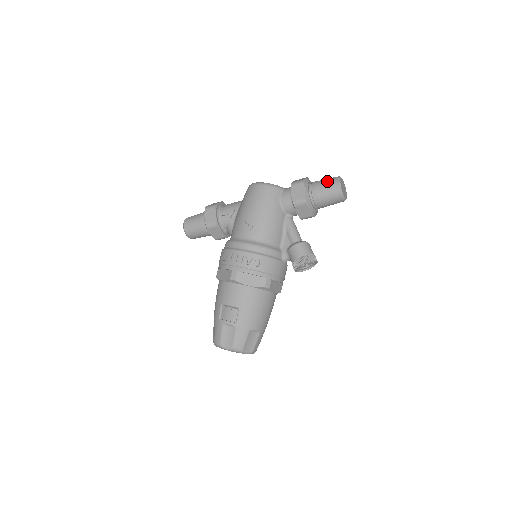
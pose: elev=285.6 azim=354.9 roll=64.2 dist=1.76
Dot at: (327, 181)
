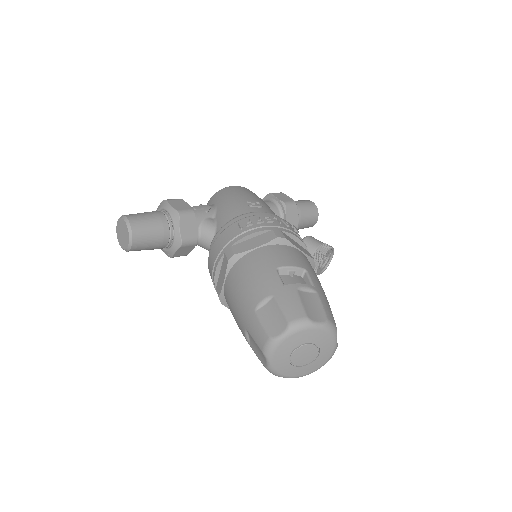
Dot at: (299, 200)
